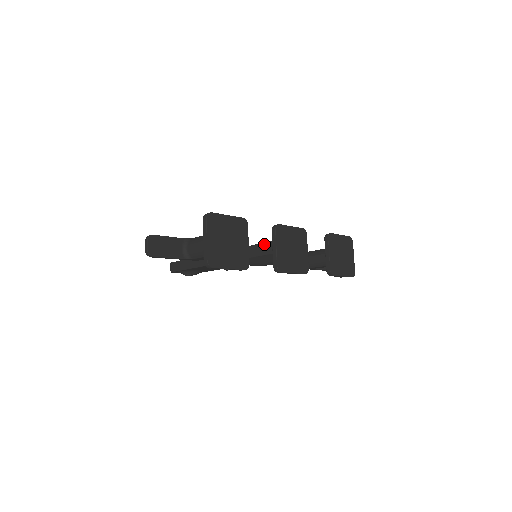
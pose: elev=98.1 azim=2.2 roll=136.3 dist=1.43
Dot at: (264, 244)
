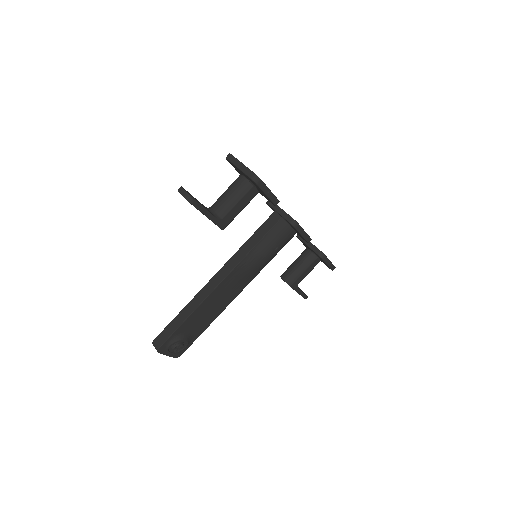
Dot at: (266, 222)
